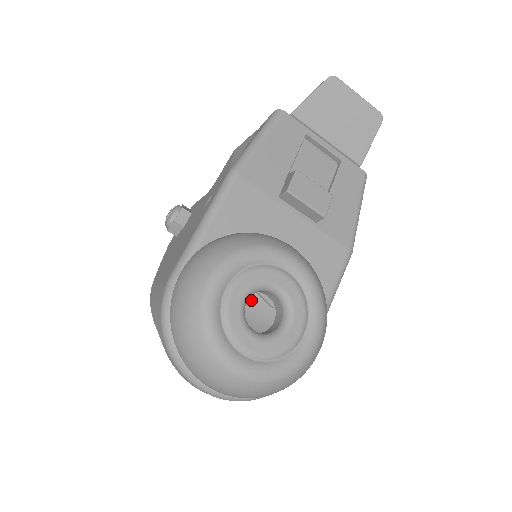
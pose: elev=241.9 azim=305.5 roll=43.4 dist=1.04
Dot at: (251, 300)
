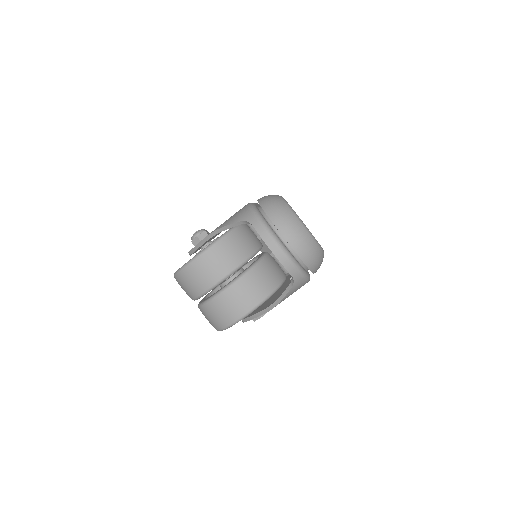
Dot at: (261, 267)
